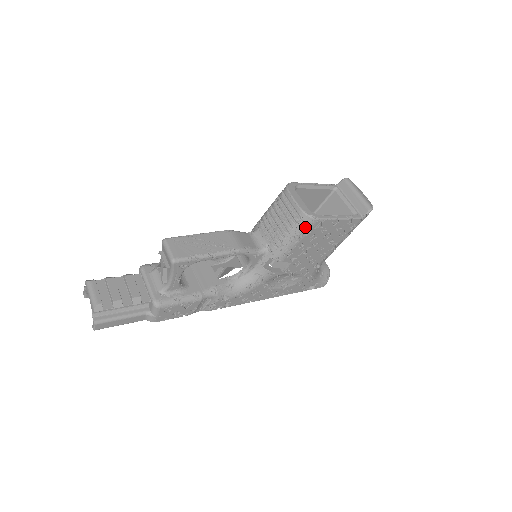
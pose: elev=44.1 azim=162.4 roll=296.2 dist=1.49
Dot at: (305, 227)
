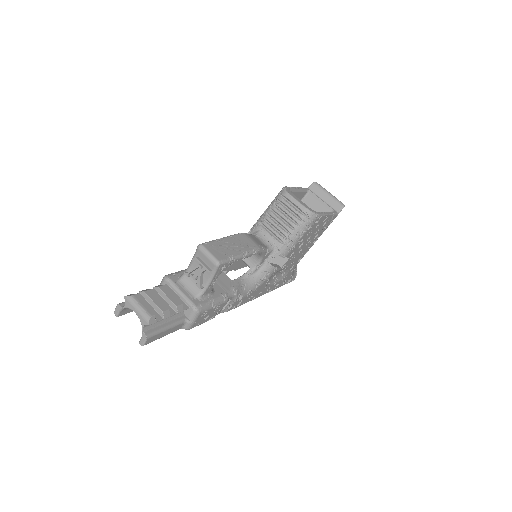
Dot at: (309, 223)
